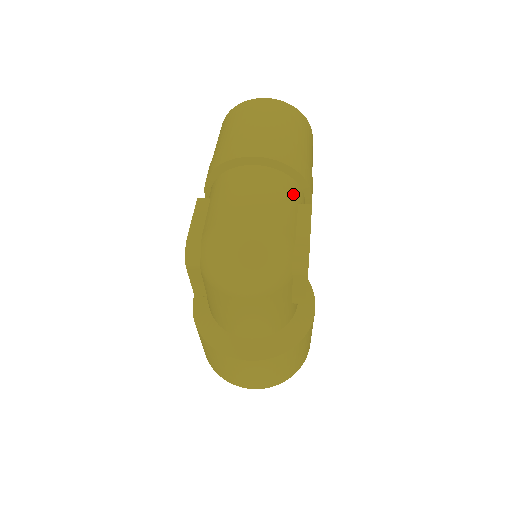
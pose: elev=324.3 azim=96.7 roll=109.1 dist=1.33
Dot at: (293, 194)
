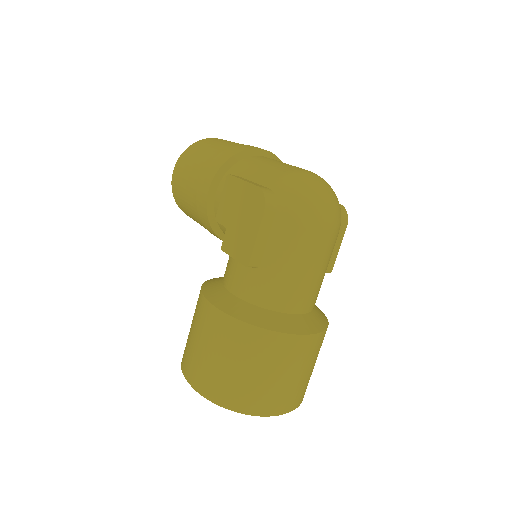
Dot at: occluded
